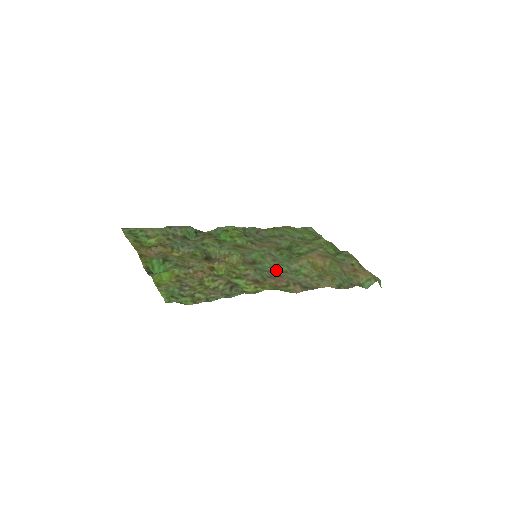
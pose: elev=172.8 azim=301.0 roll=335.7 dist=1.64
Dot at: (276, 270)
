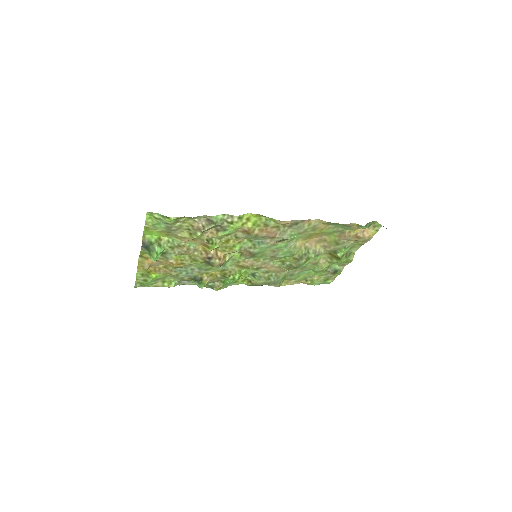
Dot at: (272, 243)
